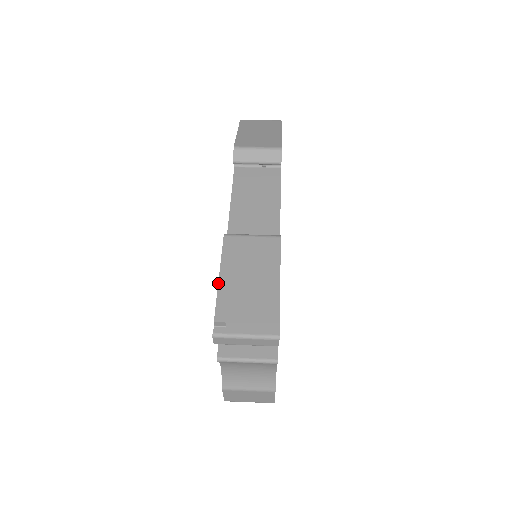
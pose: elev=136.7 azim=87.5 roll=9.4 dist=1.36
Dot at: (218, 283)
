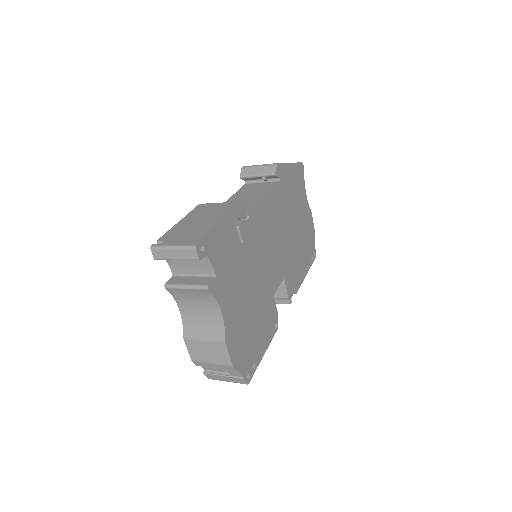
Dot at: (176, 224)
